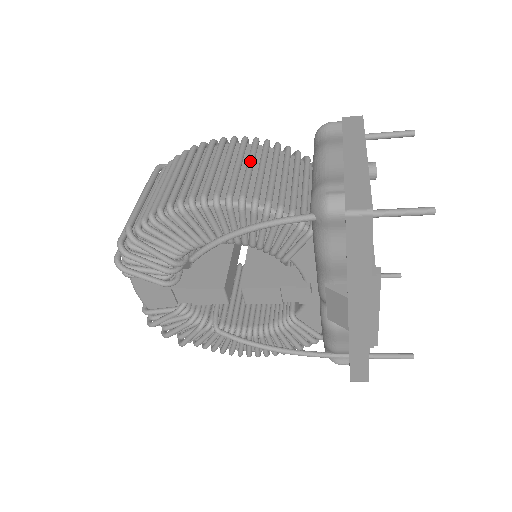
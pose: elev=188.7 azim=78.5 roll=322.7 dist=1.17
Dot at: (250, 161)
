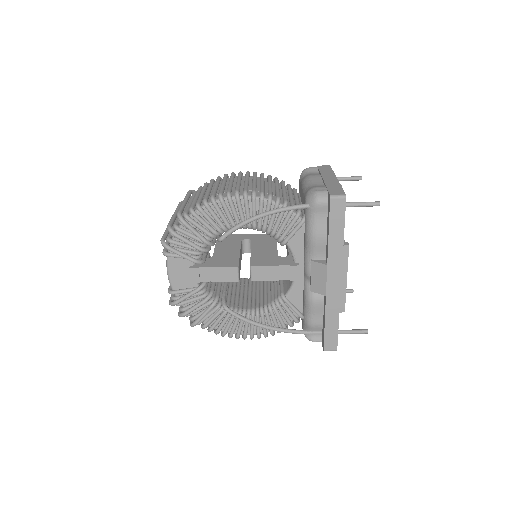
Dot at: (262, 181)
